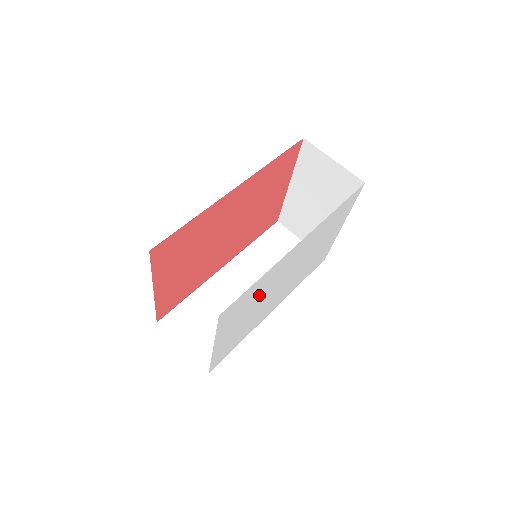
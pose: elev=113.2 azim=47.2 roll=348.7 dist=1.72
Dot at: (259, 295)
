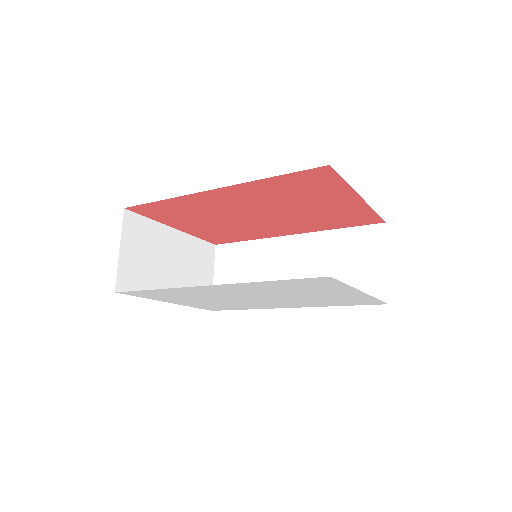
Dot at: (195, 296)
